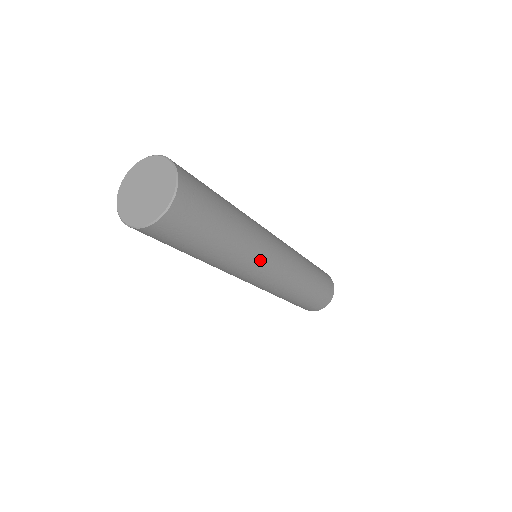
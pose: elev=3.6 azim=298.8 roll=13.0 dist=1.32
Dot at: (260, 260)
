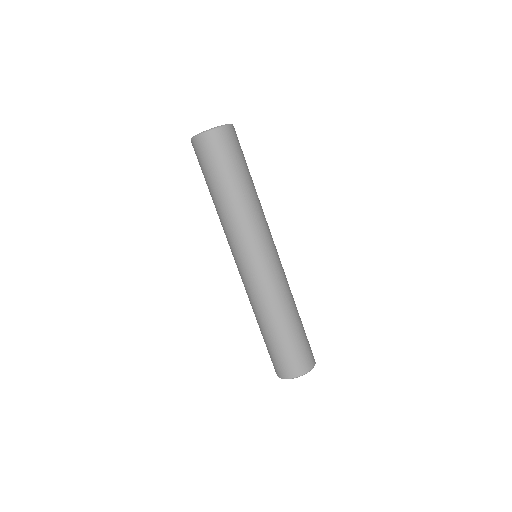
Dot at: occluded
